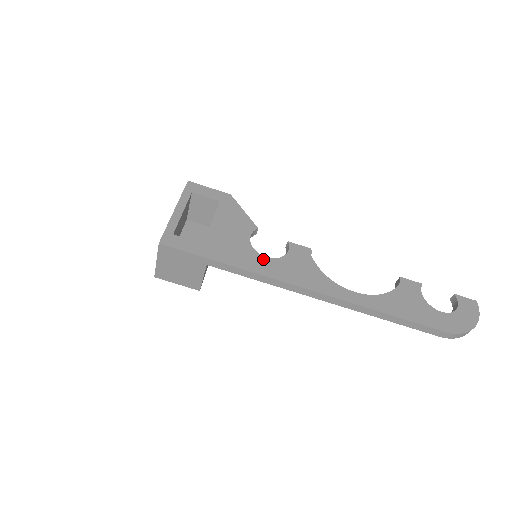
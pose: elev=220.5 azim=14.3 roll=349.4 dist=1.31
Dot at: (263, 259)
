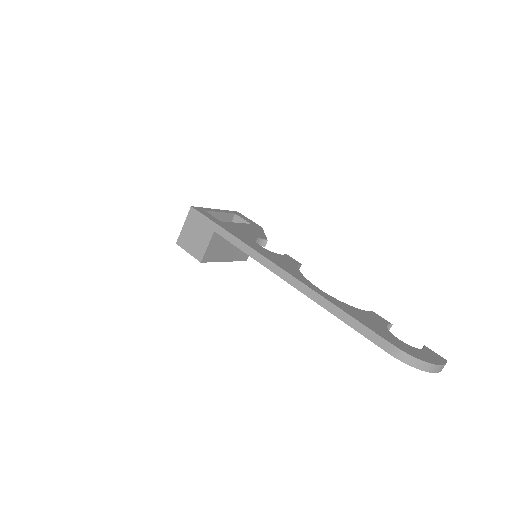
Dot at: (257, 245)
